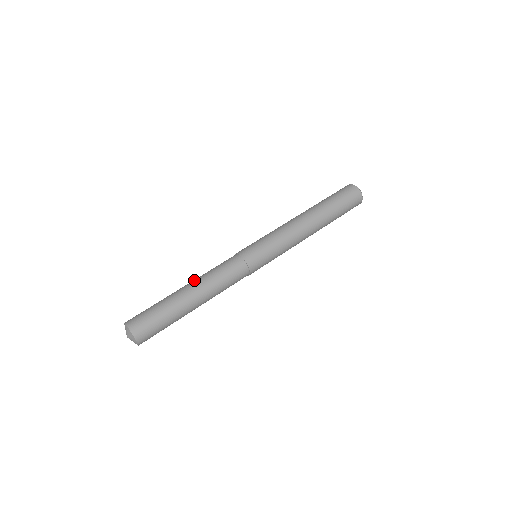
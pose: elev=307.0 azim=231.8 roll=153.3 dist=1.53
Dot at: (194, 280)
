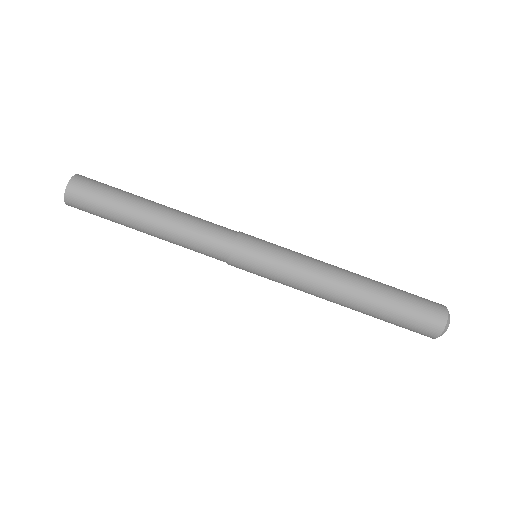
Dot at: (171, 210)
